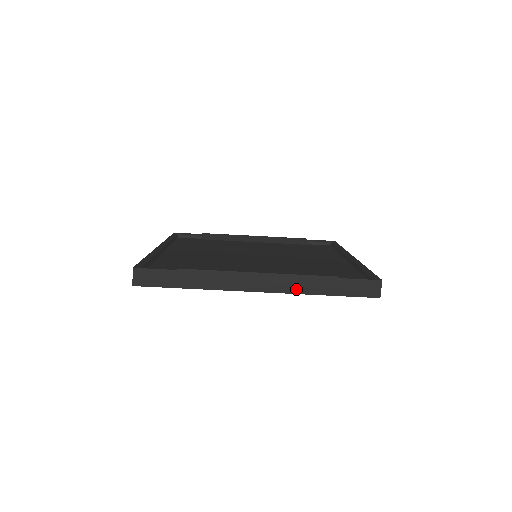
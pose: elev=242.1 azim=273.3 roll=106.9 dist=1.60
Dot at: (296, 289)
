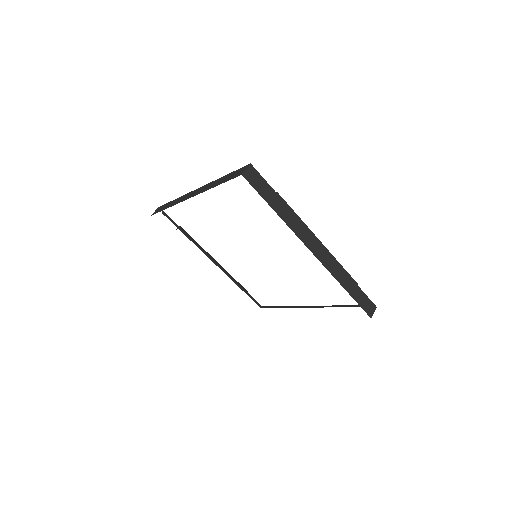
Dot at: (334, 272)
